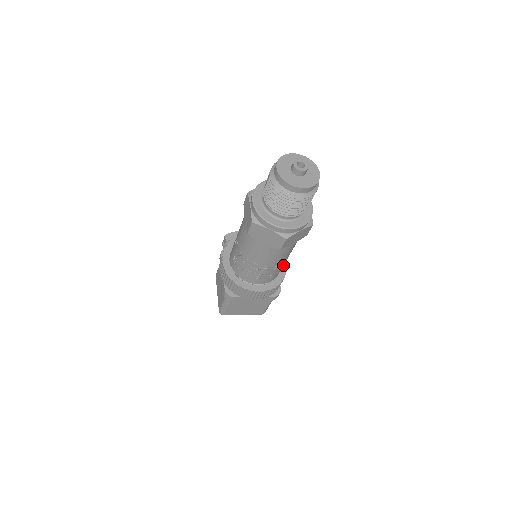
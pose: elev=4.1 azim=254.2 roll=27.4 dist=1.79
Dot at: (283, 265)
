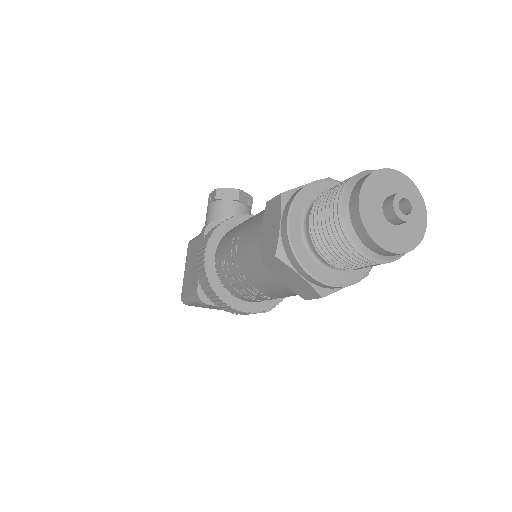
Dot at: occluded
